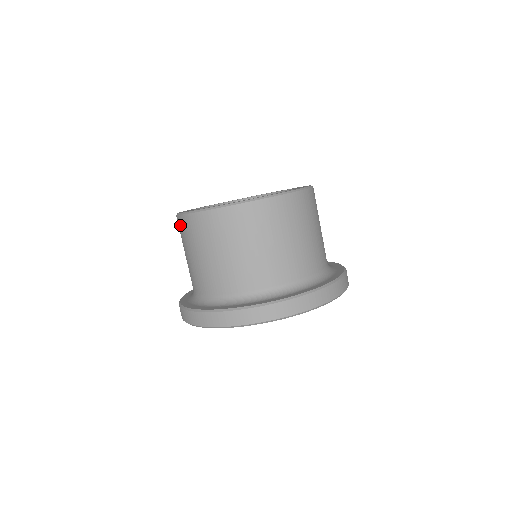
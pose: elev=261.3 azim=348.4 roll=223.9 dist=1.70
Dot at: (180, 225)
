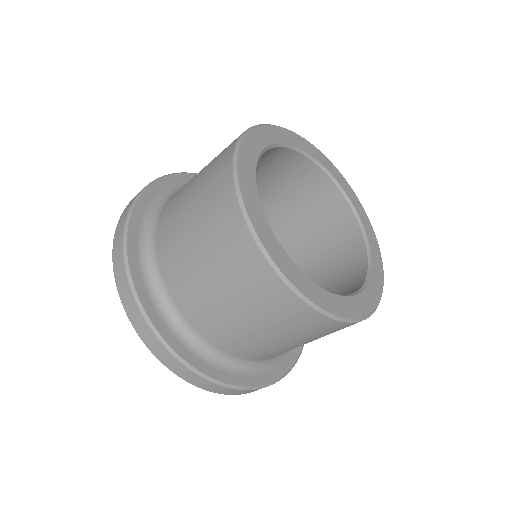
Dot at: (257, 272)
